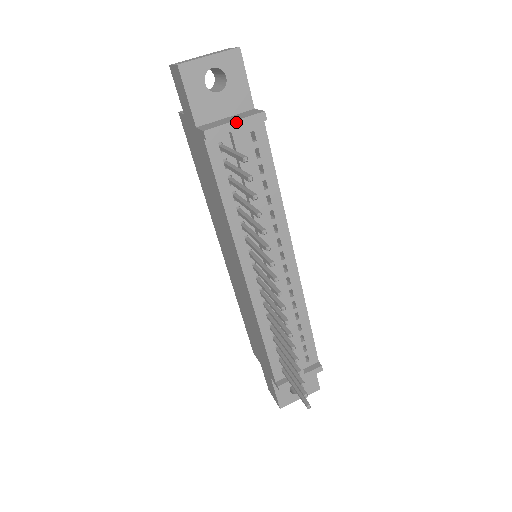
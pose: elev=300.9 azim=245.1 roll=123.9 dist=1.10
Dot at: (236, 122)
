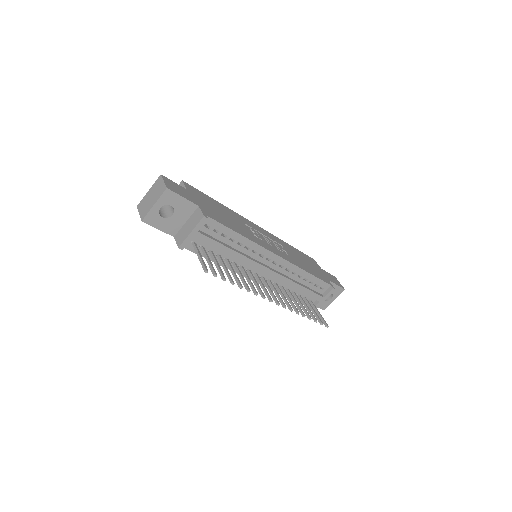
Dot at: (192, 232)
